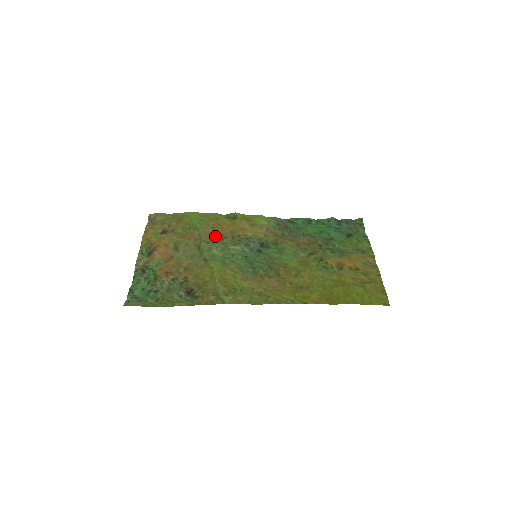
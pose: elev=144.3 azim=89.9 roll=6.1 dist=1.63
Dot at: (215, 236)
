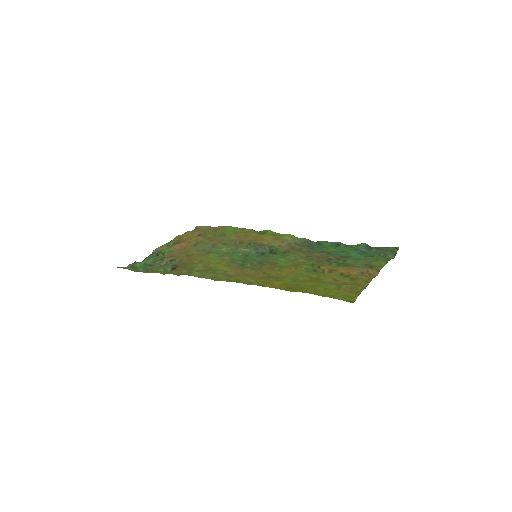
Dot at: (235, 241)
